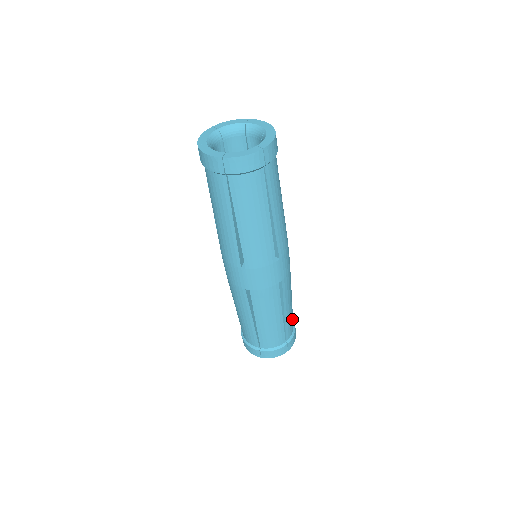
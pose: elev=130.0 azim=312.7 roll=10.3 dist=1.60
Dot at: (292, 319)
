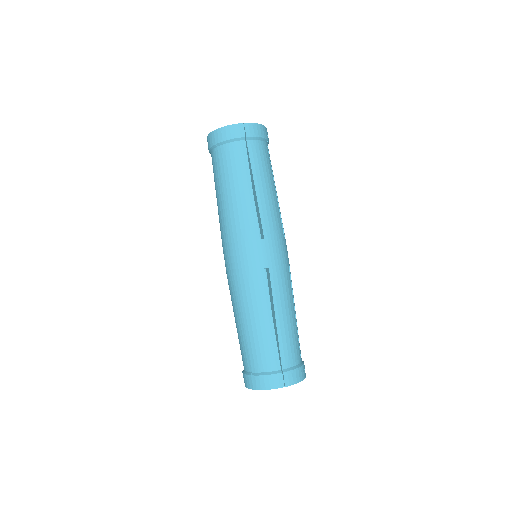
Dot at: (293, 345)
